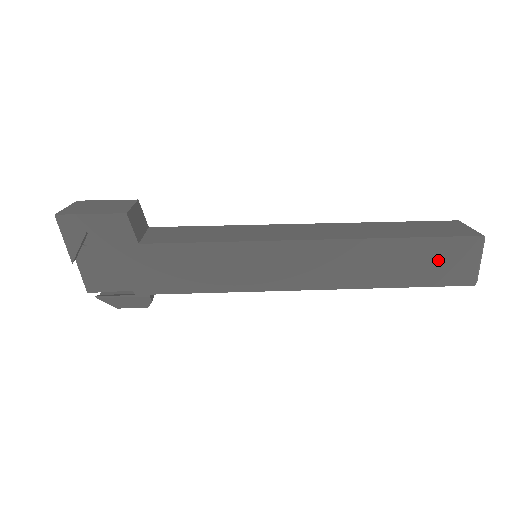
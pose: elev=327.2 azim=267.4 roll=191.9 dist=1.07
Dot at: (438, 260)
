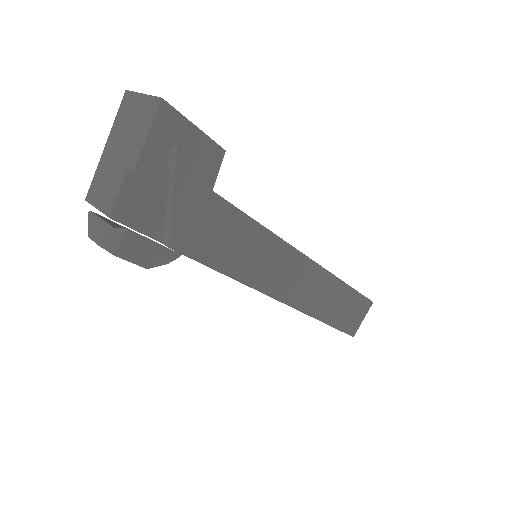
Dot at: (351, 310)
